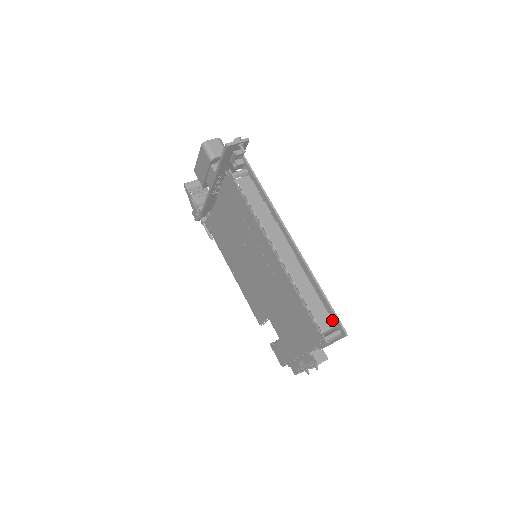
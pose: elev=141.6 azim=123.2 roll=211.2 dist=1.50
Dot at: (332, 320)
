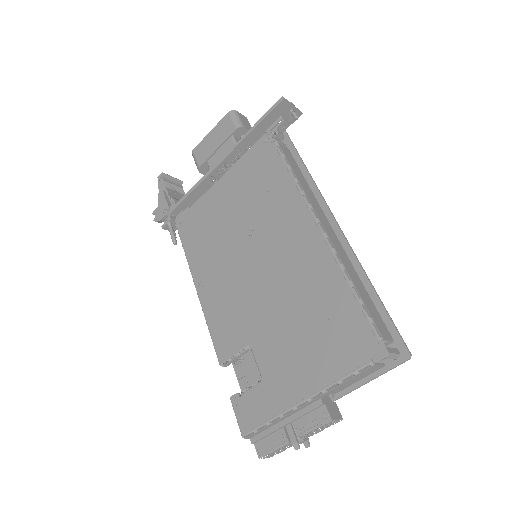
Dot at: (387, 333)
